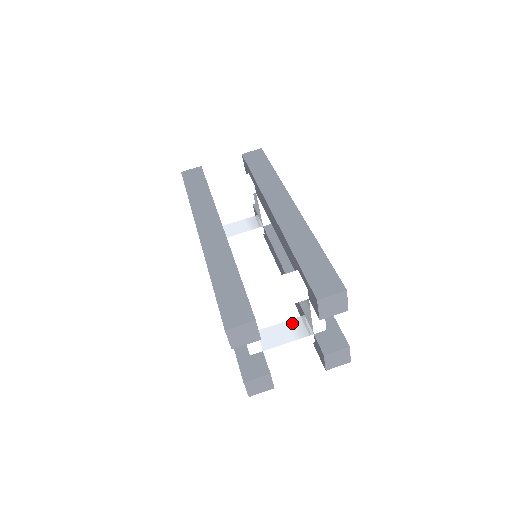
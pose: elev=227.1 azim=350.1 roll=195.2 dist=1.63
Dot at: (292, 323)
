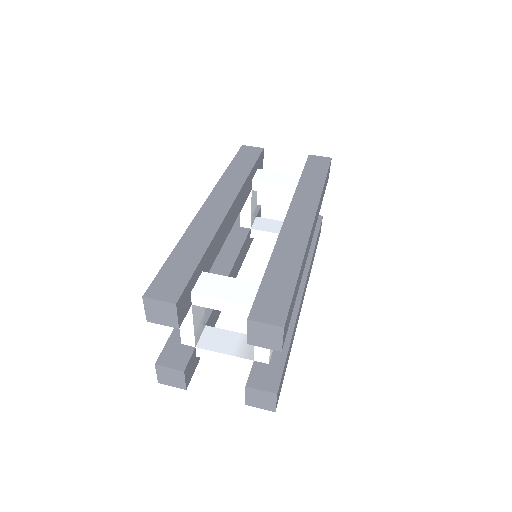
Dot at: (243, 338)
